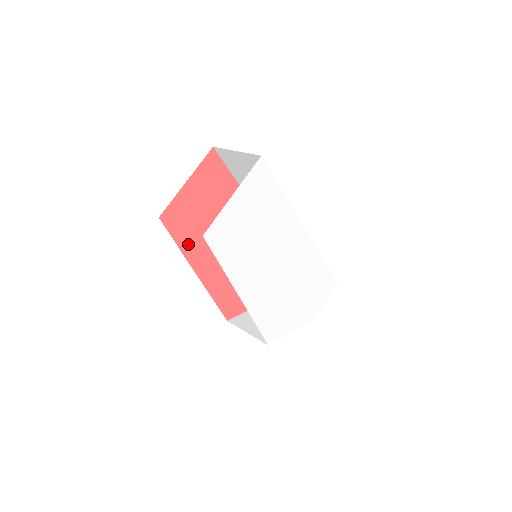
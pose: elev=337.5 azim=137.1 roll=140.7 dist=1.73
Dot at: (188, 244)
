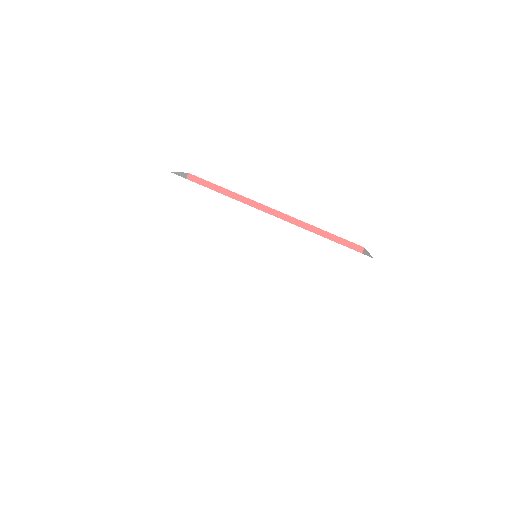
Dot at: occluded
